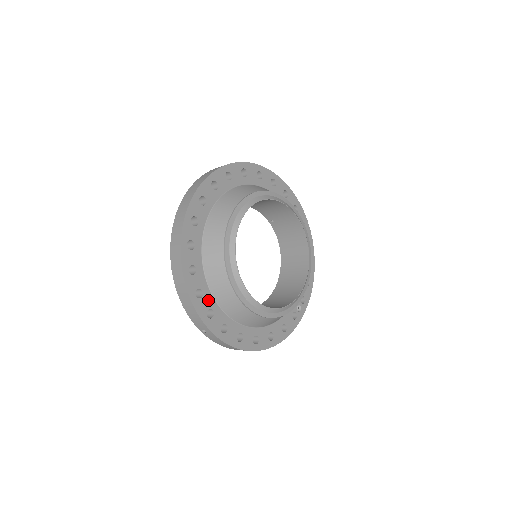
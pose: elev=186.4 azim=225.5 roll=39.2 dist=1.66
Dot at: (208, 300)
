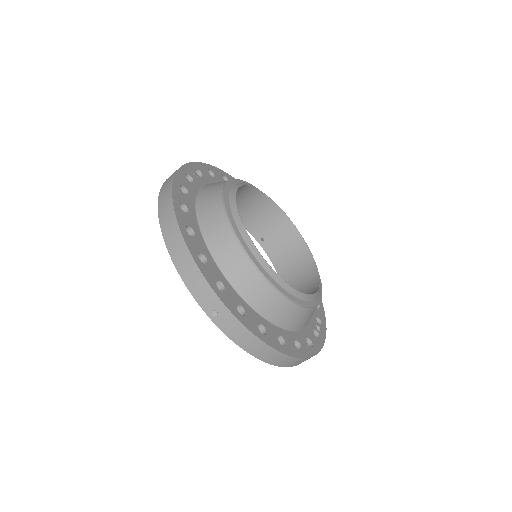
Dot at: (214, 270)
